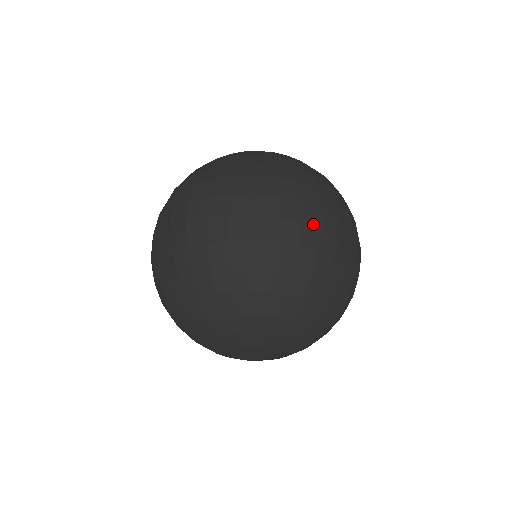
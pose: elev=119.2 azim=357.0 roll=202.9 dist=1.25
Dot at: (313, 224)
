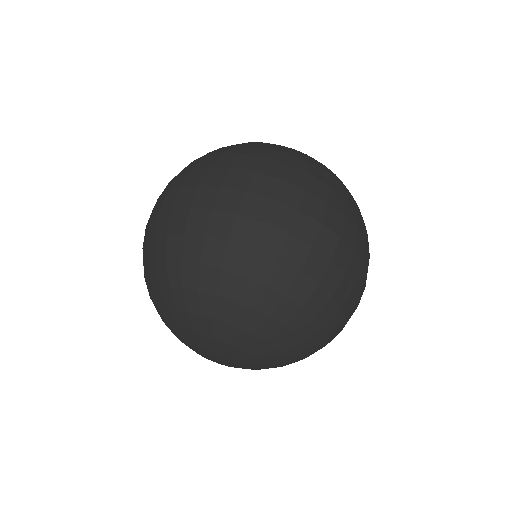
Dot at: (182, 206)
